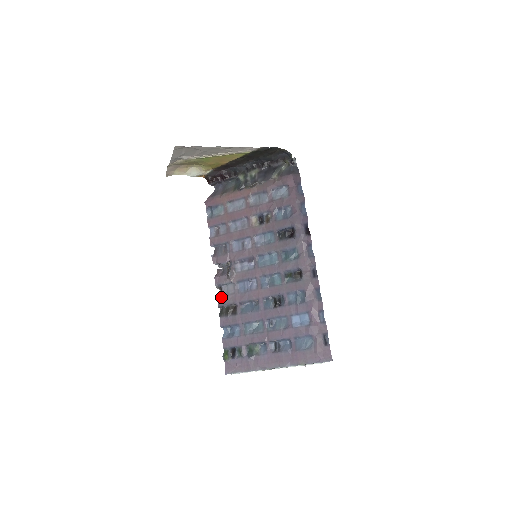
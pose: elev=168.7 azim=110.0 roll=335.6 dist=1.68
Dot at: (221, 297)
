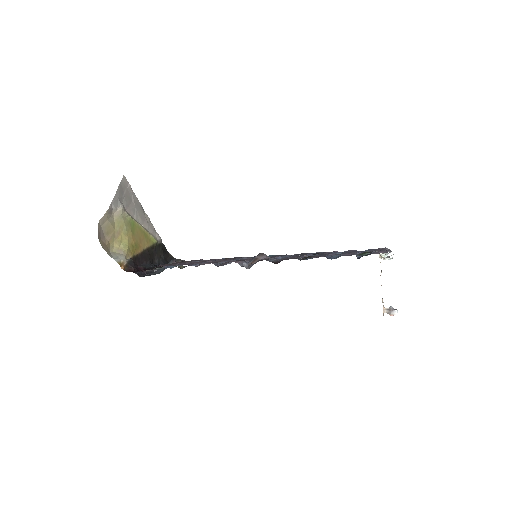
Dot at: (285, 259)
